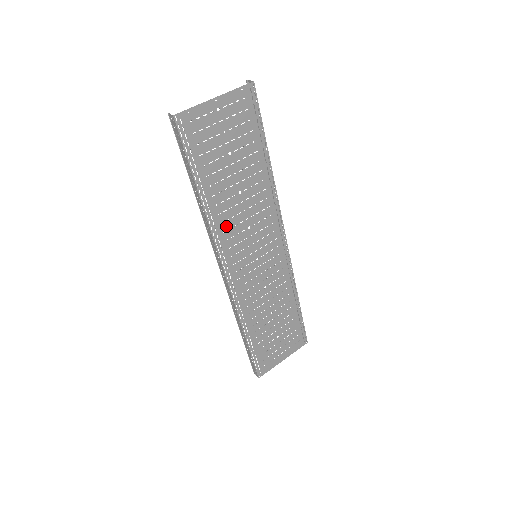
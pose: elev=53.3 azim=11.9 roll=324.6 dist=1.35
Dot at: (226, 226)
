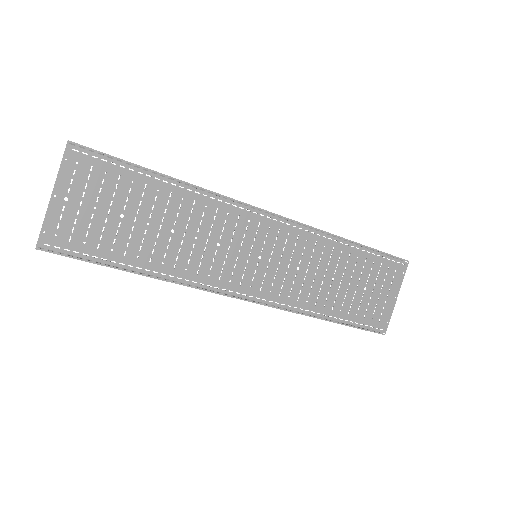
Dot at: (193, 267)
